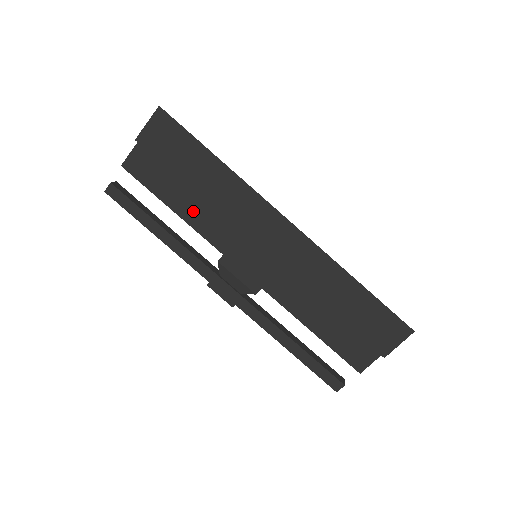
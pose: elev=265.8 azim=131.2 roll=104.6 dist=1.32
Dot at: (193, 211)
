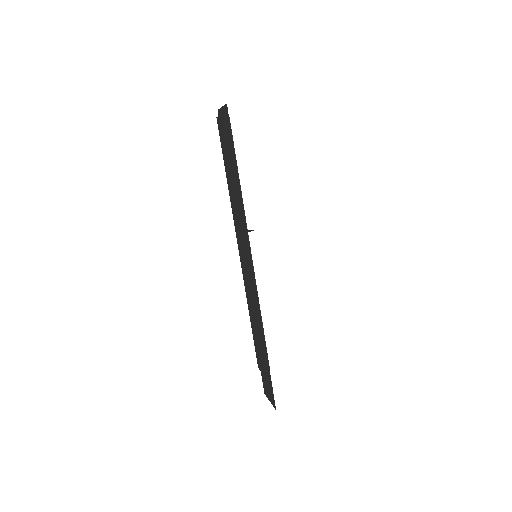
Dot at: occluded
